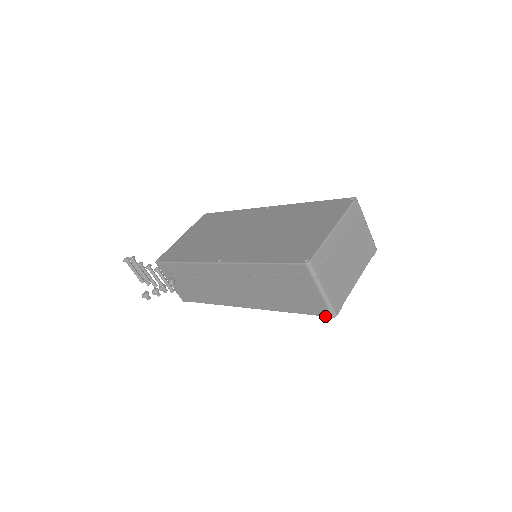
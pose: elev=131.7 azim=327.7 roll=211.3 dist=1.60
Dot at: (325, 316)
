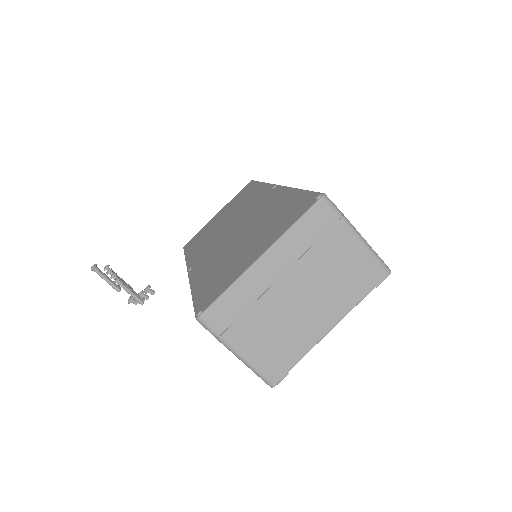
Dot at: occluded
